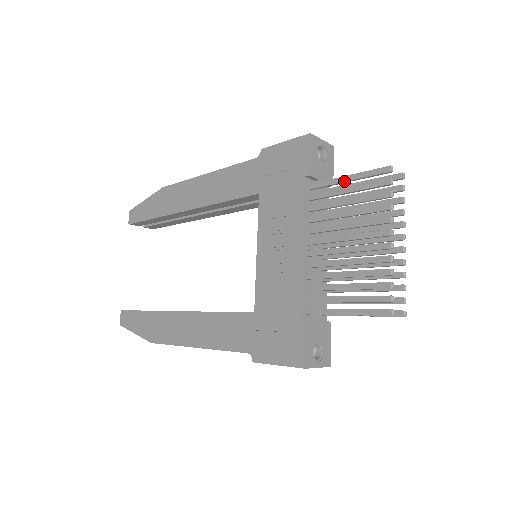
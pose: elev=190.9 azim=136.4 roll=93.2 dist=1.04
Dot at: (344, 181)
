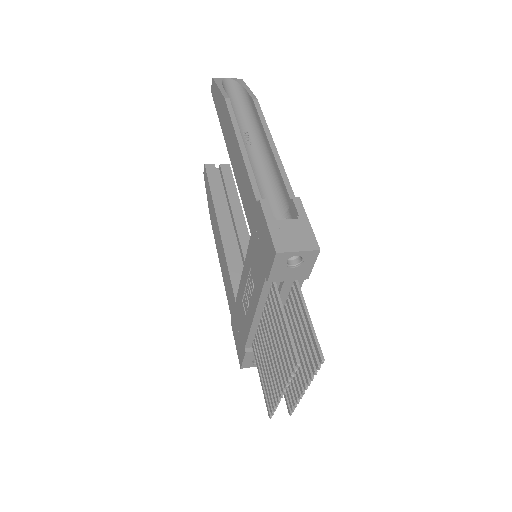
Dot at: (282, 320)
